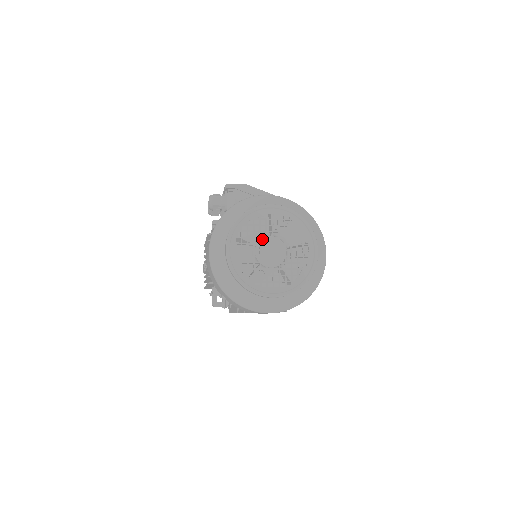
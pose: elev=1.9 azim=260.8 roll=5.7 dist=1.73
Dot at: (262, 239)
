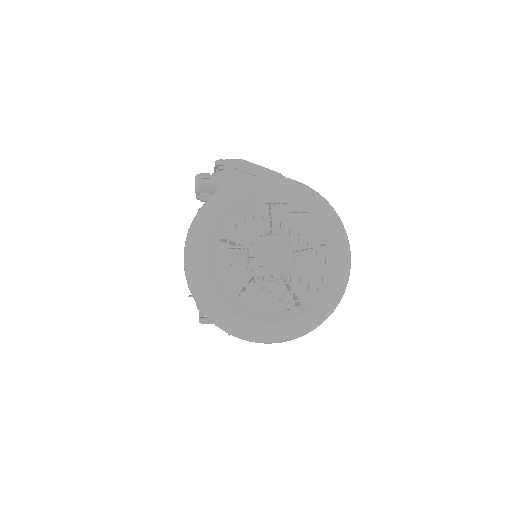
Dot at: (259, 239)
